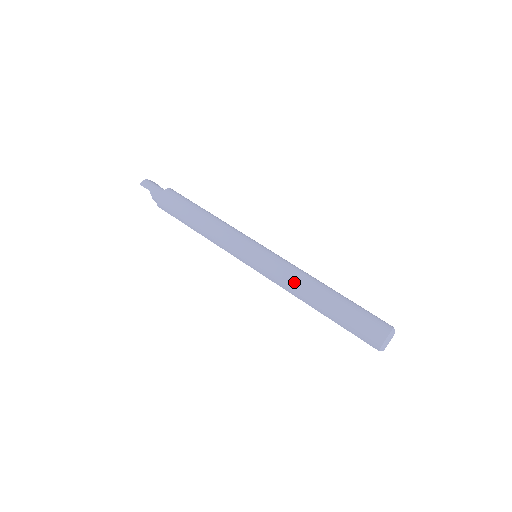
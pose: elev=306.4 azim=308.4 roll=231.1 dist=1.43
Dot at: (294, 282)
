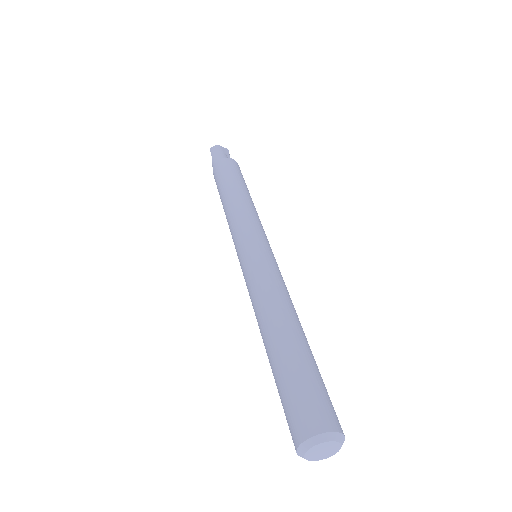
Dot at: (258, 301)
